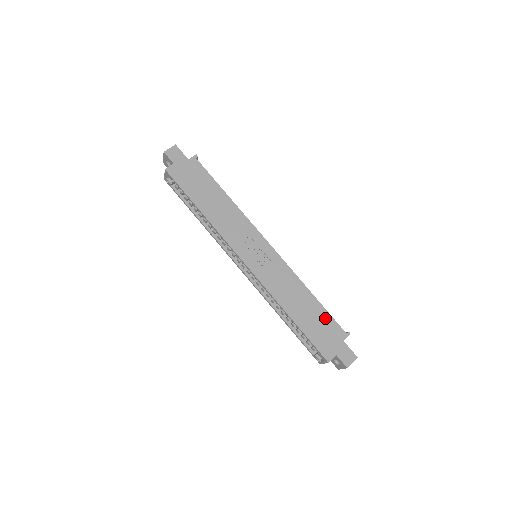
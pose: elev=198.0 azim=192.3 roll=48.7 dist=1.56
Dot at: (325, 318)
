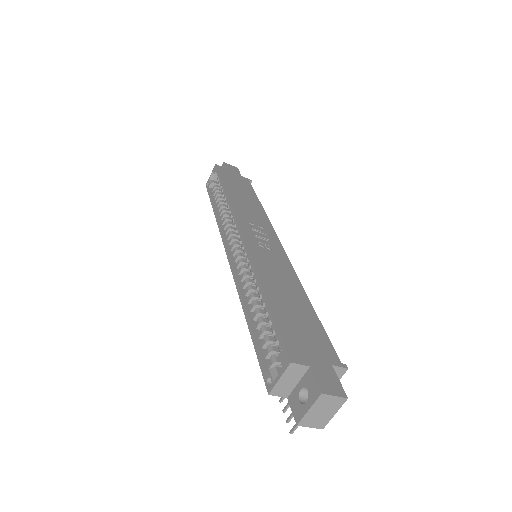
Dot at: (315, 327)
